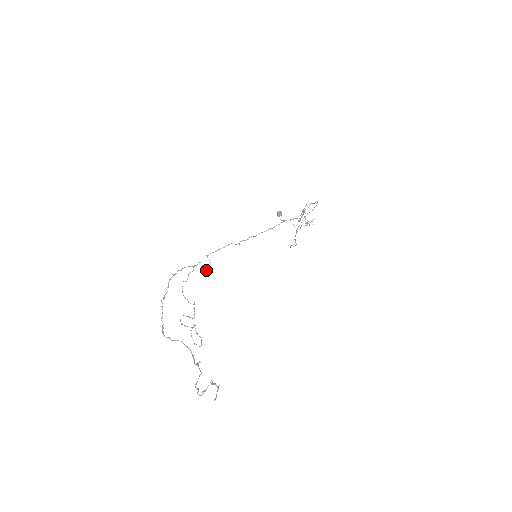
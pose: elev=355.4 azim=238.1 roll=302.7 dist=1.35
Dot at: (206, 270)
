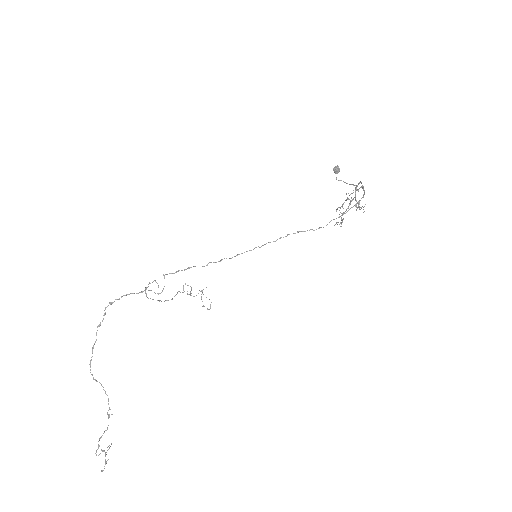
Dot at: occluded
